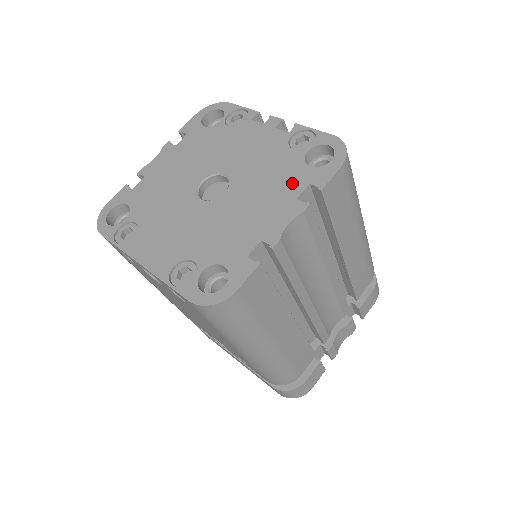
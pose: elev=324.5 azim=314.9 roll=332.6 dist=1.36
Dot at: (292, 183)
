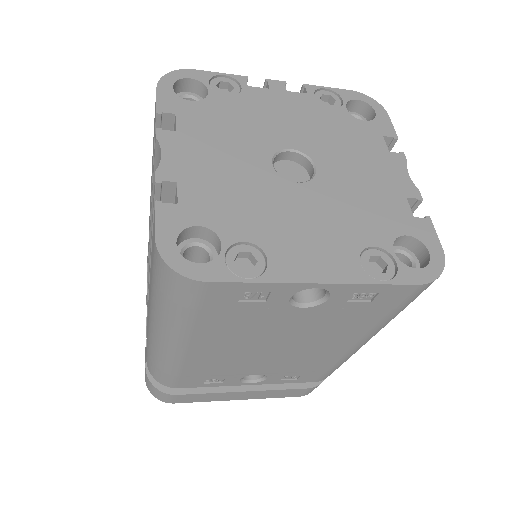
Dot at: (369, 139)
